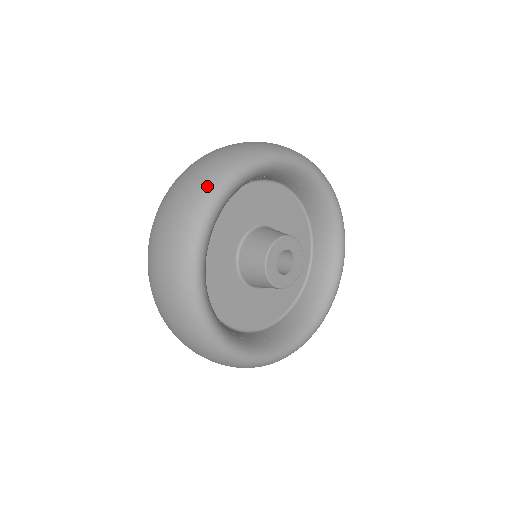
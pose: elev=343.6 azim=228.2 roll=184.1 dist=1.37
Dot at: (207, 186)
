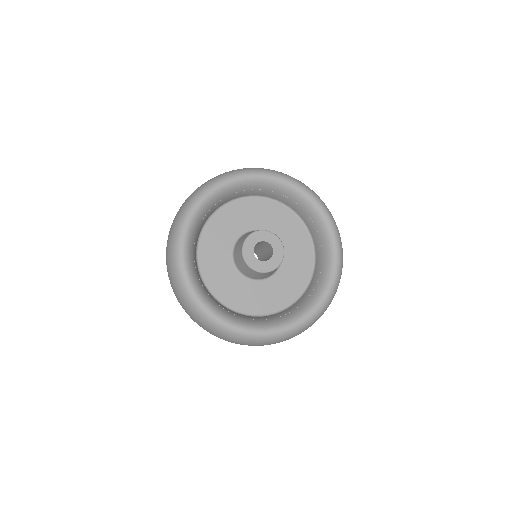
Dot at: (186, 204)
